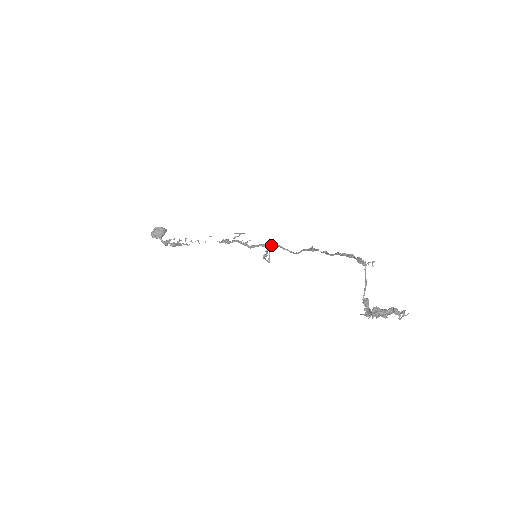
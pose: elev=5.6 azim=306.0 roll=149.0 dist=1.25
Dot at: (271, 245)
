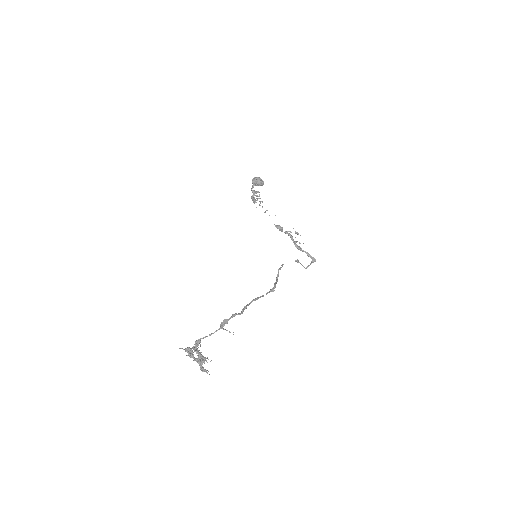
Dot at: (315, 260)
